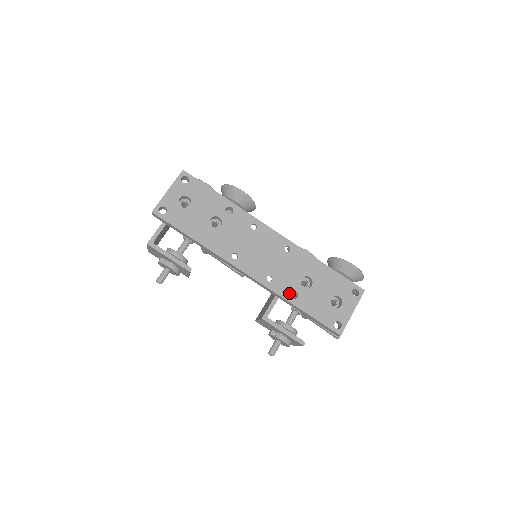
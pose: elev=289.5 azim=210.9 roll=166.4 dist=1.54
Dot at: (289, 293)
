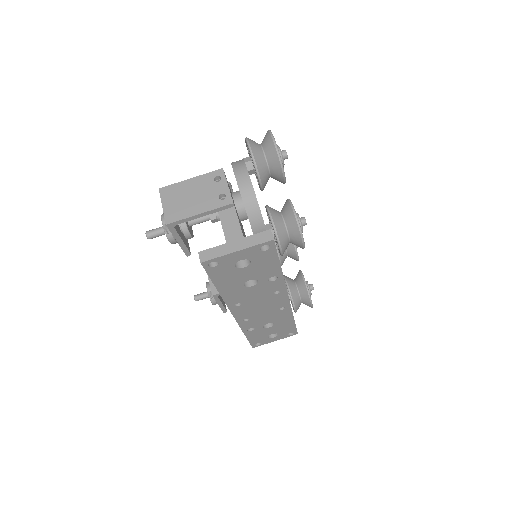
Dot at: (249, 328)
